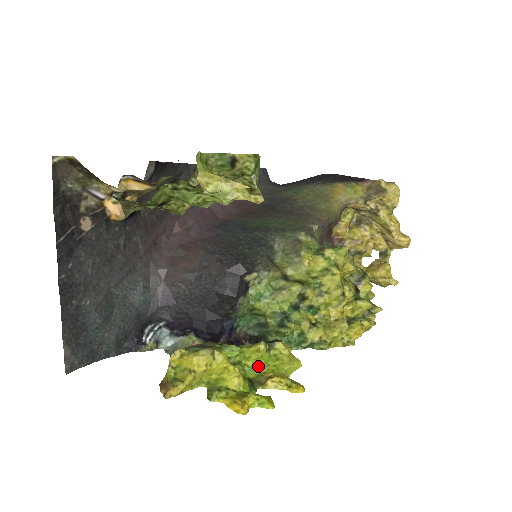
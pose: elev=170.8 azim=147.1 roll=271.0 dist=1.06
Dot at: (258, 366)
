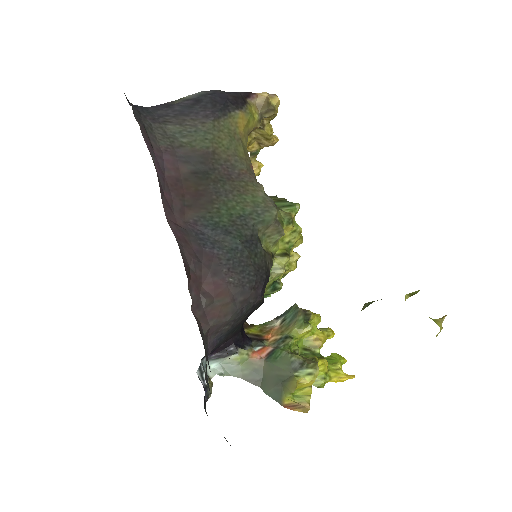
Dot at: (302, 337)
